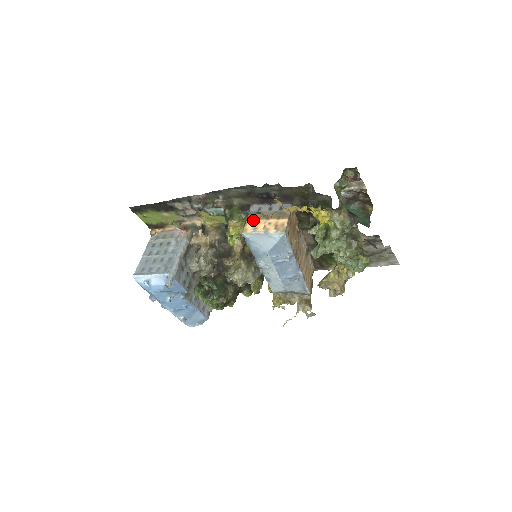
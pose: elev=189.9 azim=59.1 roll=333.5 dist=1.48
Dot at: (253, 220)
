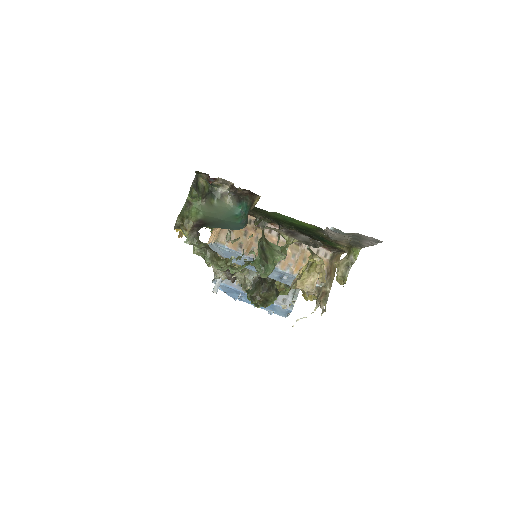
Dot at: (214, 230)
